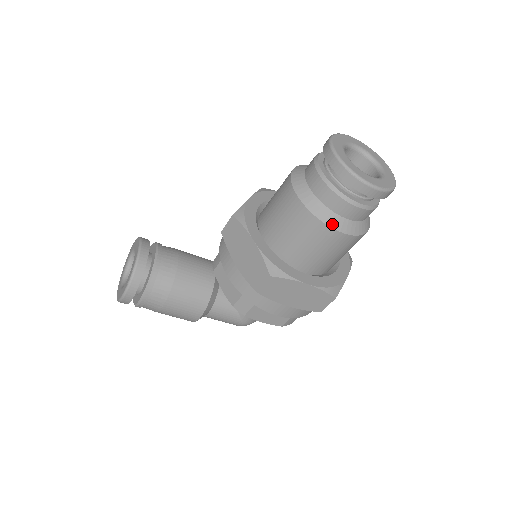
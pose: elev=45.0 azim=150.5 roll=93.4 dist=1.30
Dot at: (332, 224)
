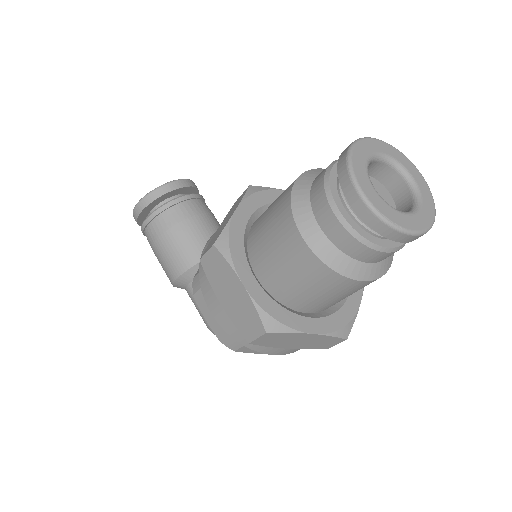
Dot at: (301, 225)
